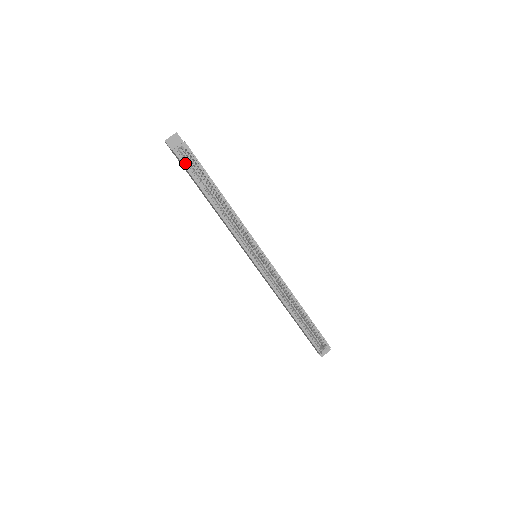
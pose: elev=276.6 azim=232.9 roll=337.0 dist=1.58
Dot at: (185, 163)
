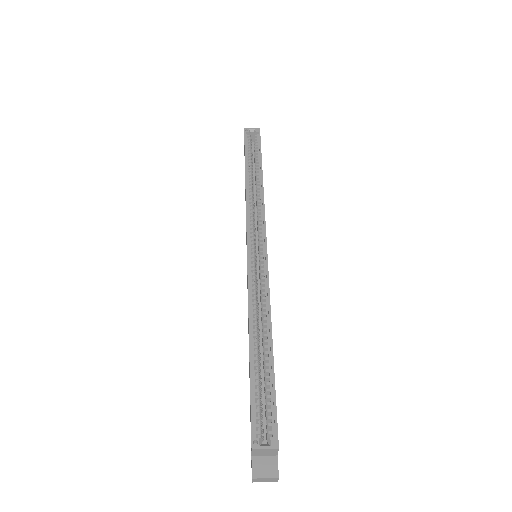
Dot at: (247, 141)
